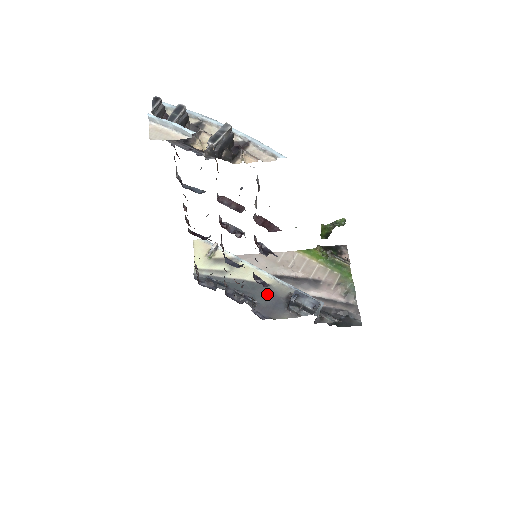
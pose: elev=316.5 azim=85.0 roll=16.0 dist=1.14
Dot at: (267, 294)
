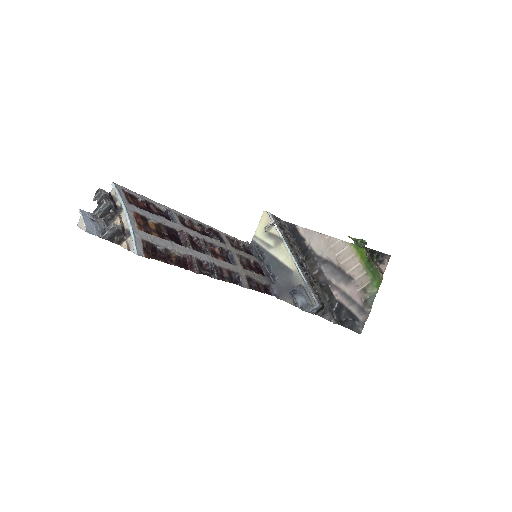
Dot at: (287, 278)
